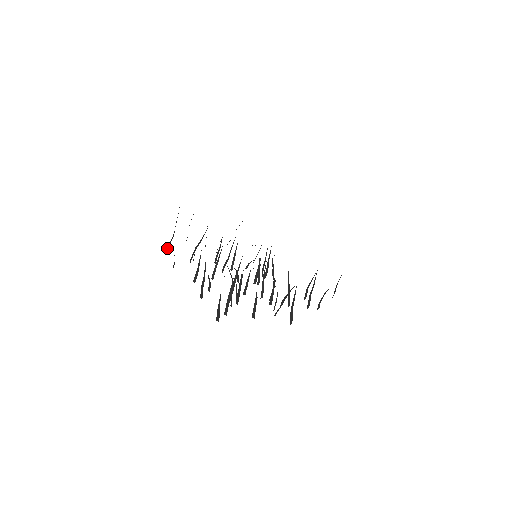
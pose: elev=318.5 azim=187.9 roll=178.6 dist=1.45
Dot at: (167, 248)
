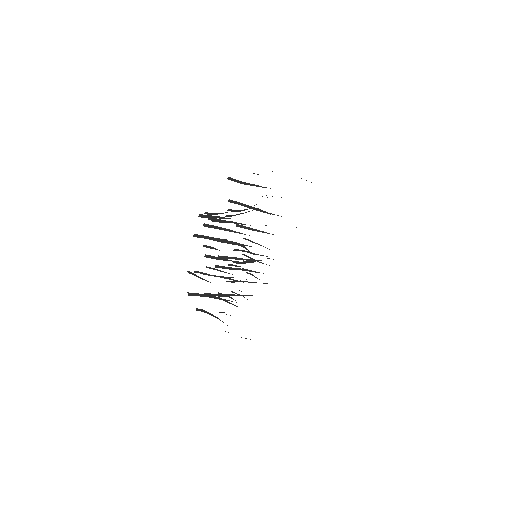
Dot at: (190, 295)
